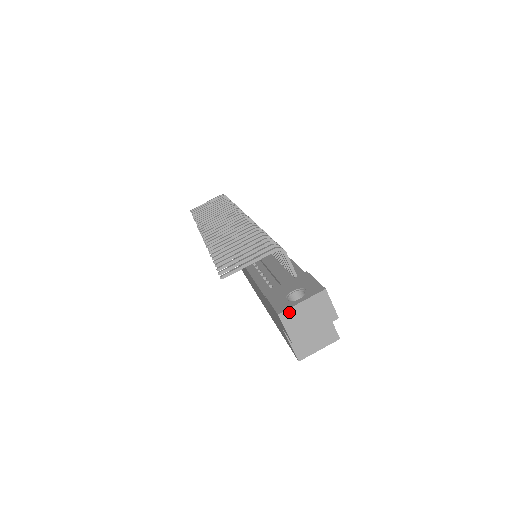
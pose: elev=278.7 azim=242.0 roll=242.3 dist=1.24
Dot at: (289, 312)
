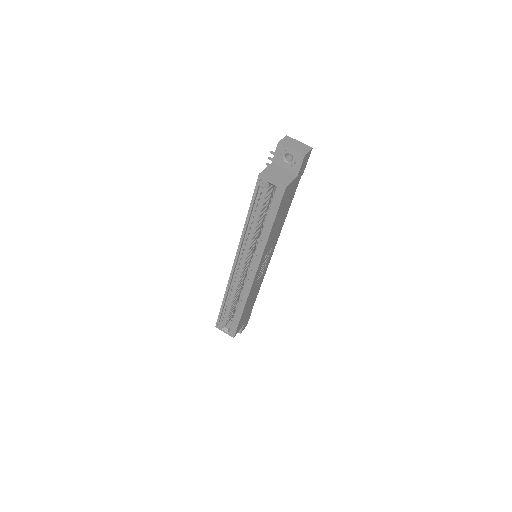
Dot at: (291, 139)
